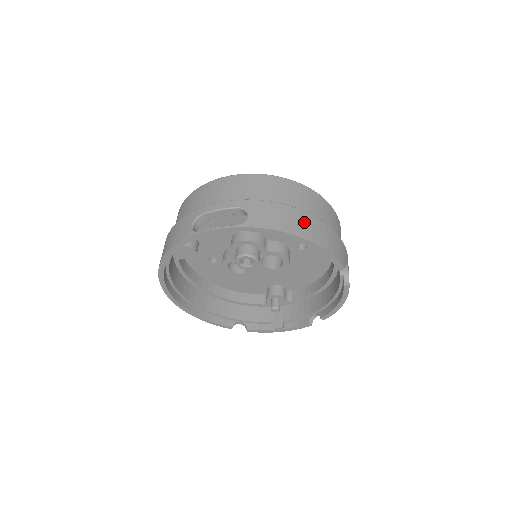
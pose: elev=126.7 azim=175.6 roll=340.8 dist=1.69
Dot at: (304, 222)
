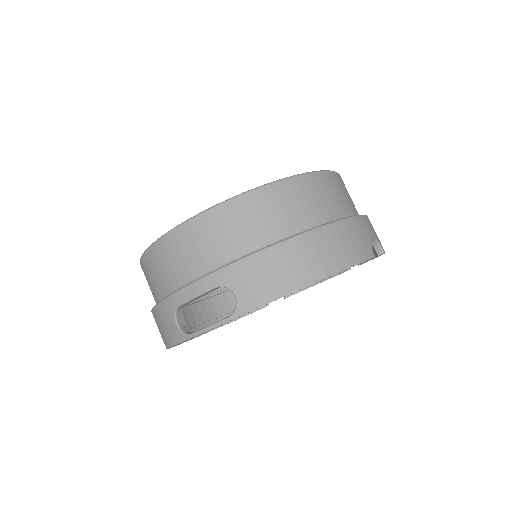
Dot at: (304, 255)
